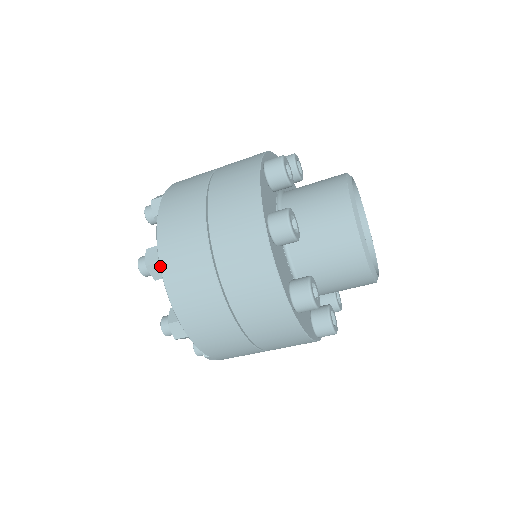
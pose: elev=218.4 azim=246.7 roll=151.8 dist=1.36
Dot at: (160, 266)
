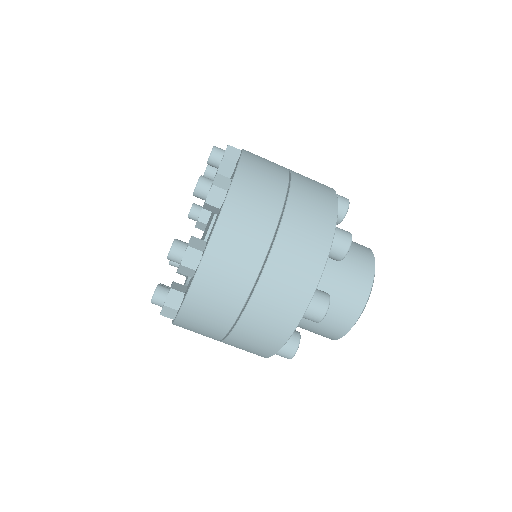
Dot at: (228, 194)
